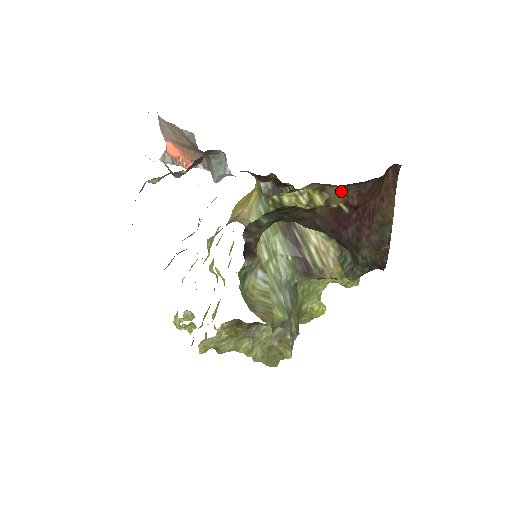
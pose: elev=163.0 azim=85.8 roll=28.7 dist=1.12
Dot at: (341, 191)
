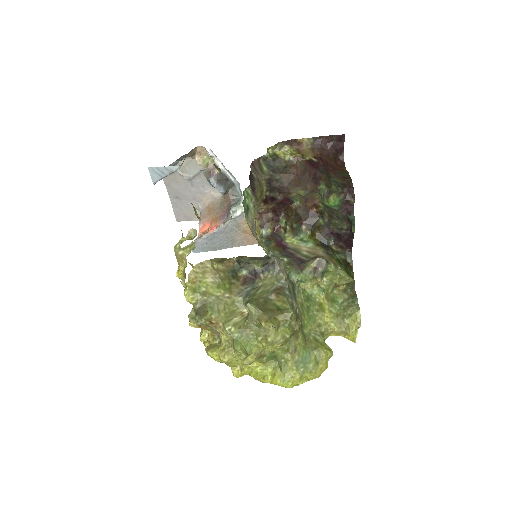
Dot at: (310, 150)
